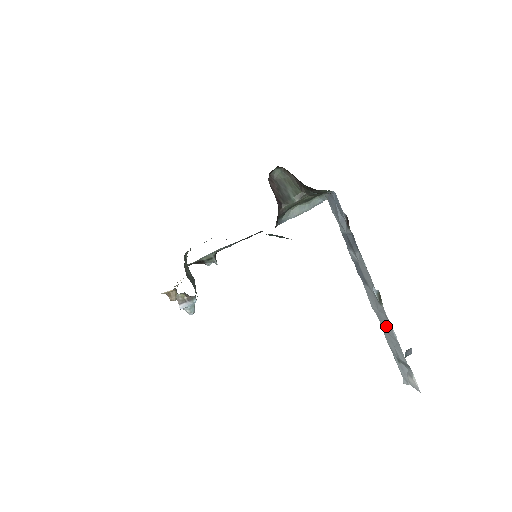
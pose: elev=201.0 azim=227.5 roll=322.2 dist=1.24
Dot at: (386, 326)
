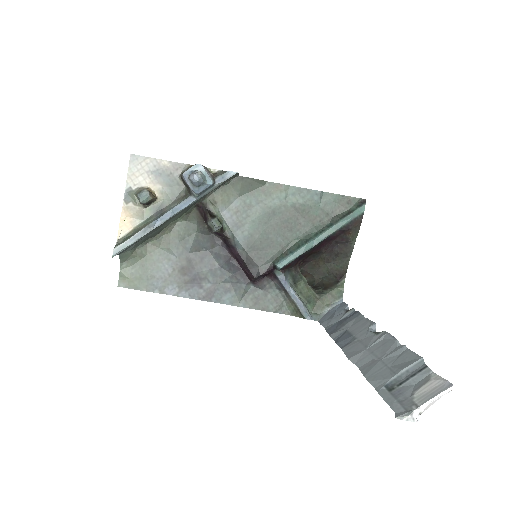
Dot at: (379, 353)
